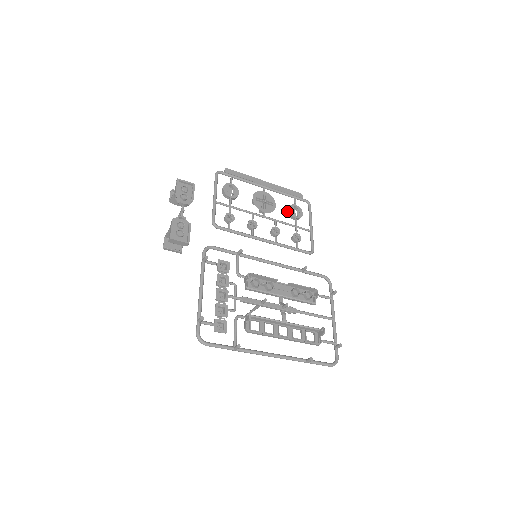
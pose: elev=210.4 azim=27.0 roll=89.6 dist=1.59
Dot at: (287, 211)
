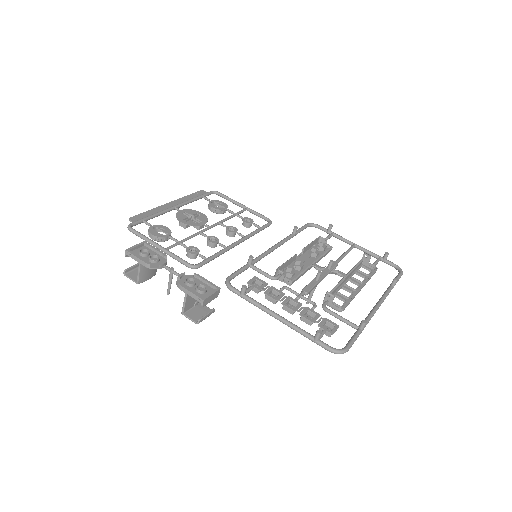
Dot at: (212, 211)
